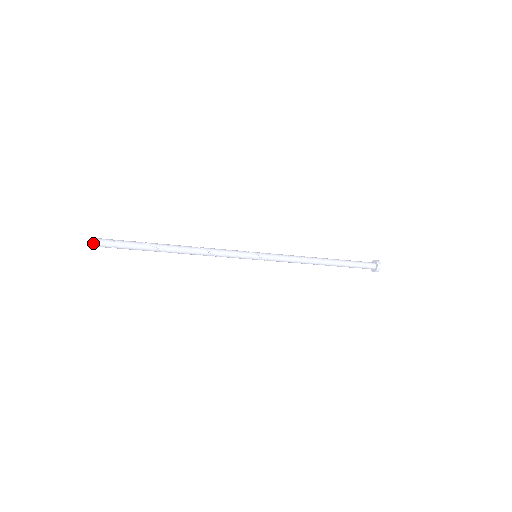
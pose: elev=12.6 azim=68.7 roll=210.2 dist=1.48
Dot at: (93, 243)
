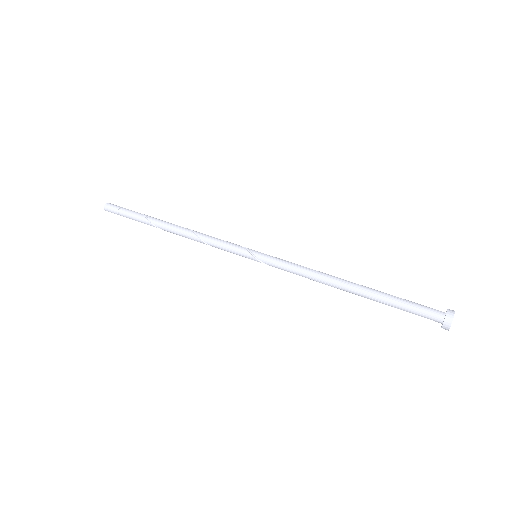
Dot at: (104, 208)
